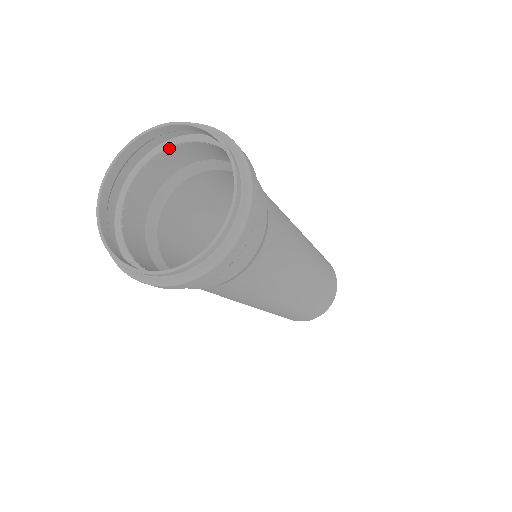
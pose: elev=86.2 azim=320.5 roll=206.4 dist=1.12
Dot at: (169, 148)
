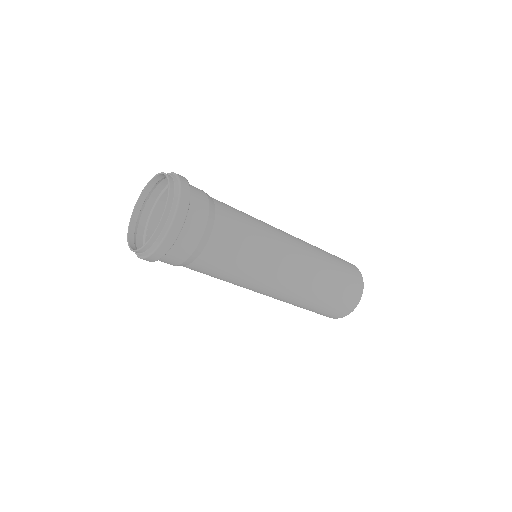
Dot at: occluded
